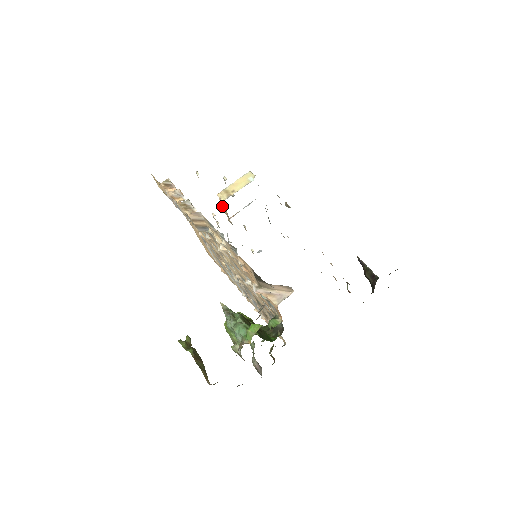
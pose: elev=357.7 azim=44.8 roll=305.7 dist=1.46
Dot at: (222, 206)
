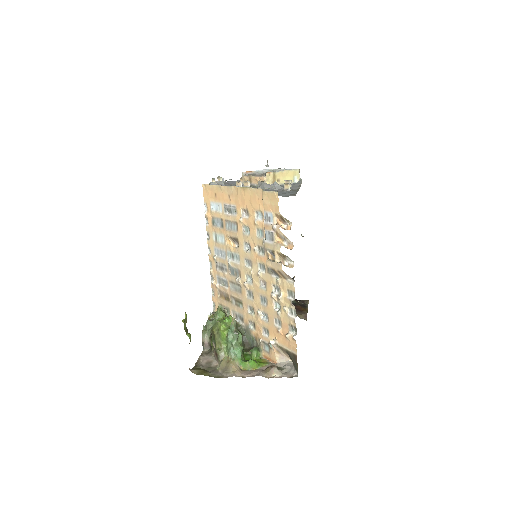
Dot at: (258, 178)
